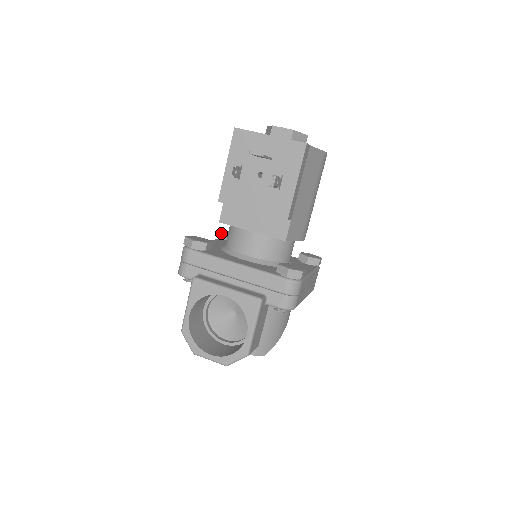
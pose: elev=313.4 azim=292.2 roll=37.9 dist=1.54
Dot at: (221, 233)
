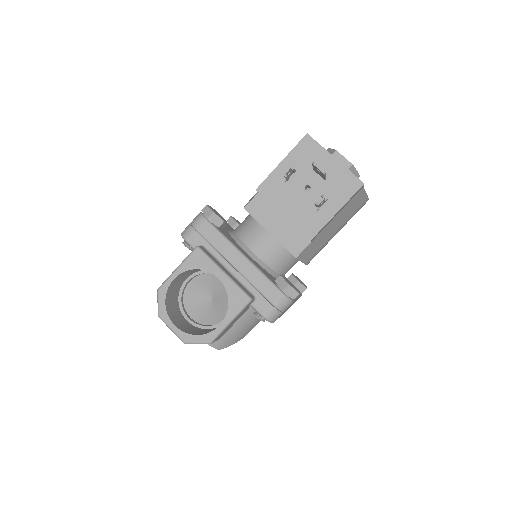
Dot at: (229, 217)
